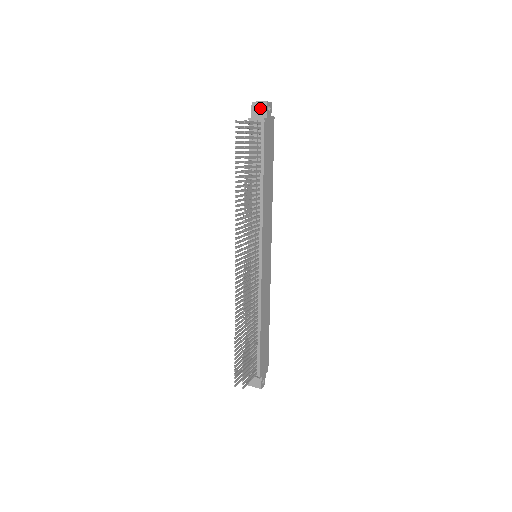
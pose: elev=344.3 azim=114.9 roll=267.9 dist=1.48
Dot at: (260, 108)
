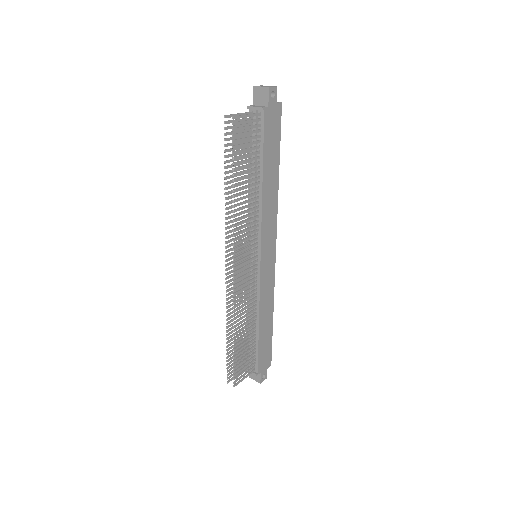
Dot at: (262, 94)
